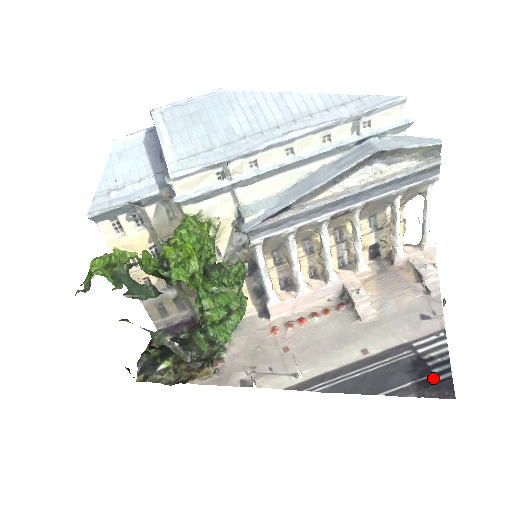
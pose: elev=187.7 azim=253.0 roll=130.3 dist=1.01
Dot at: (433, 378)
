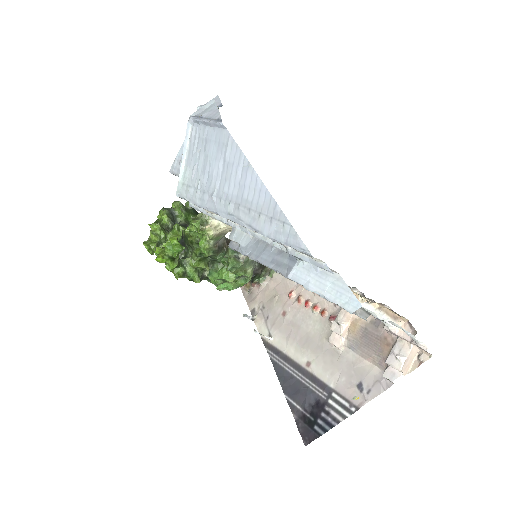
Dot at: (313, 423)
